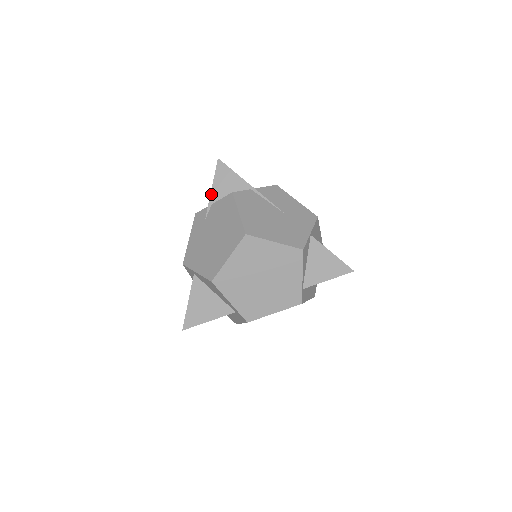
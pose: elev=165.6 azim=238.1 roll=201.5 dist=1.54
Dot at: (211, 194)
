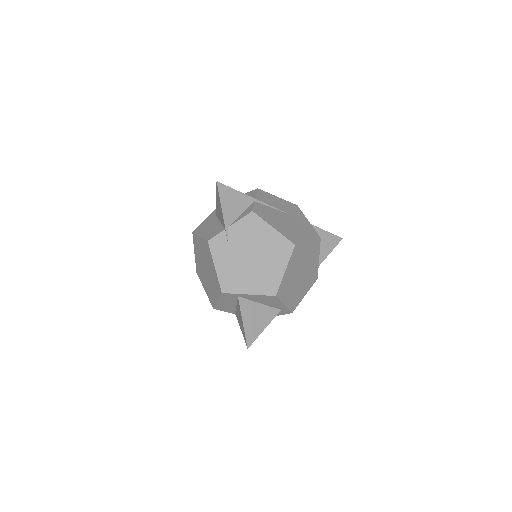
Dot at: (224, 218)
